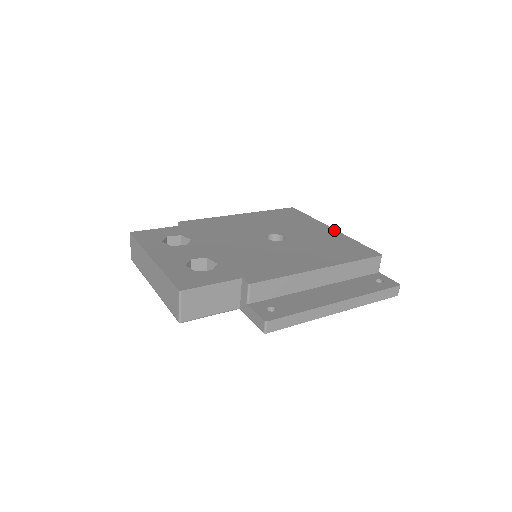
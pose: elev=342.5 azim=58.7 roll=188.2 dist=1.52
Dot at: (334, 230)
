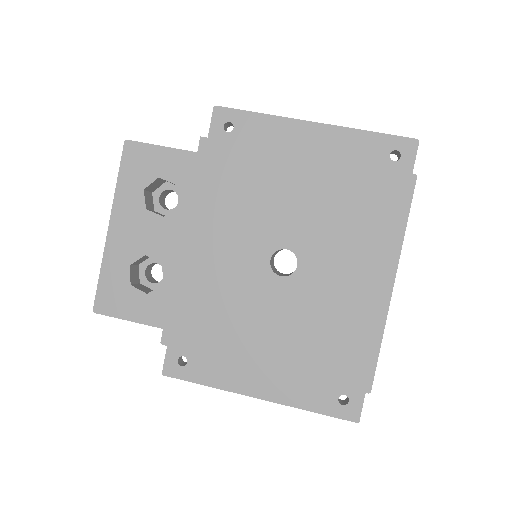
Dot at: (388, 293)
